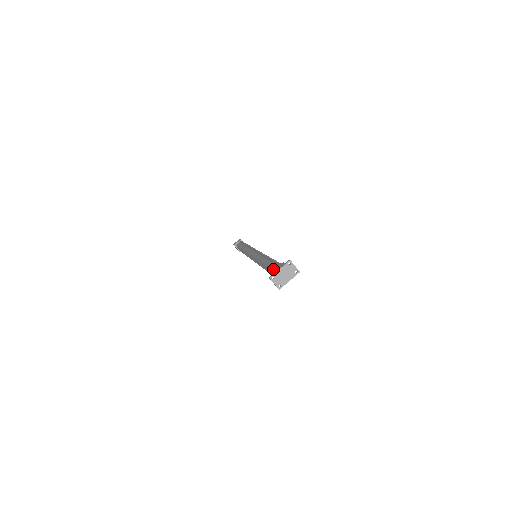
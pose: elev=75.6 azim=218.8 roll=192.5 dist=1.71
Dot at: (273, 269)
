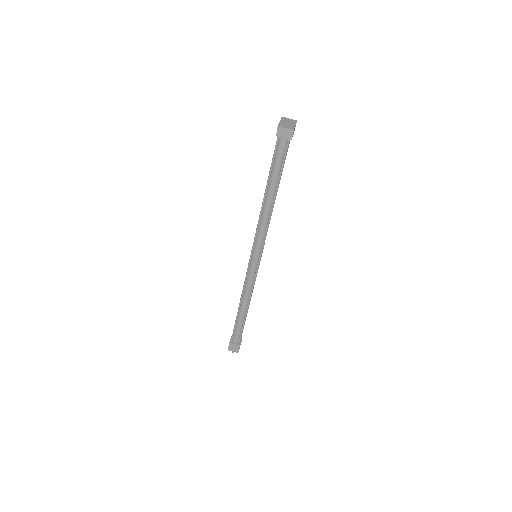
Dot at: (276, 147)
